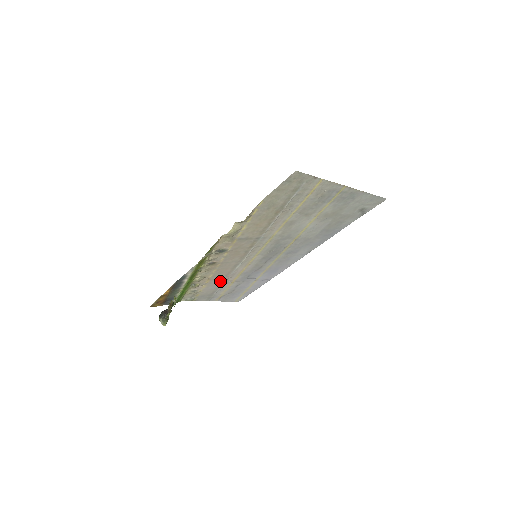
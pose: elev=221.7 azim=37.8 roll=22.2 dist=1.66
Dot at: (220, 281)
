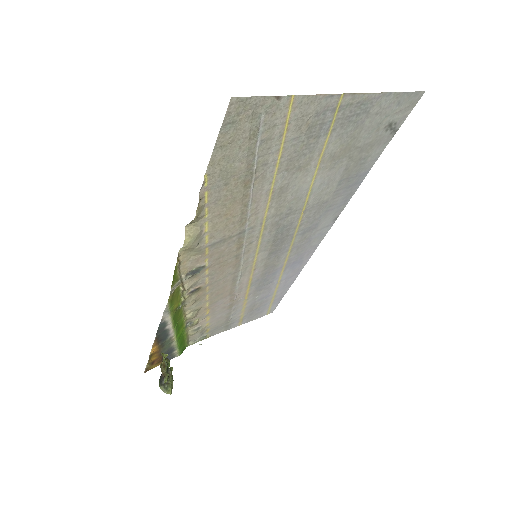
Dot at: (226, 304)
